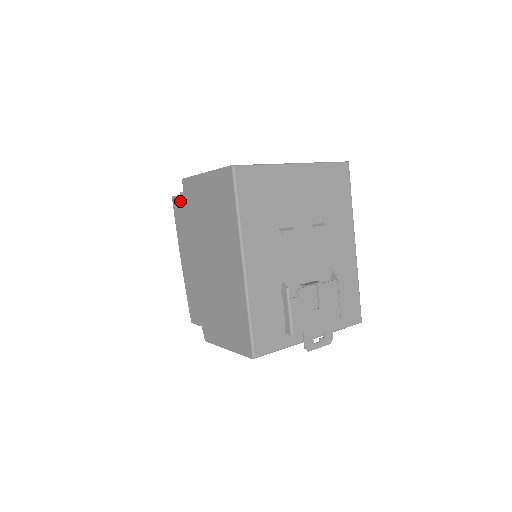
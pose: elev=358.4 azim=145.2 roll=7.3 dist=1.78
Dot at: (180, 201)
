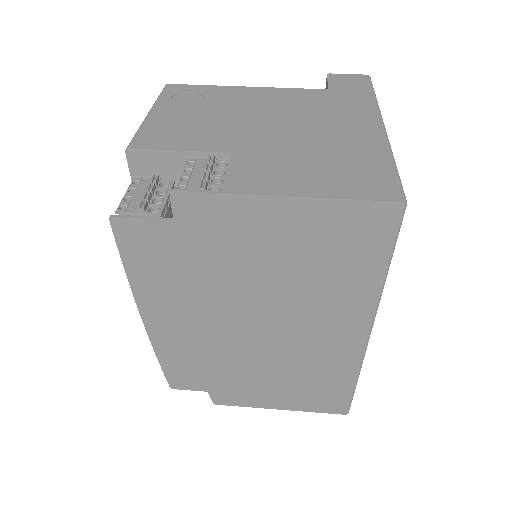
Dot at: (153, 231)
